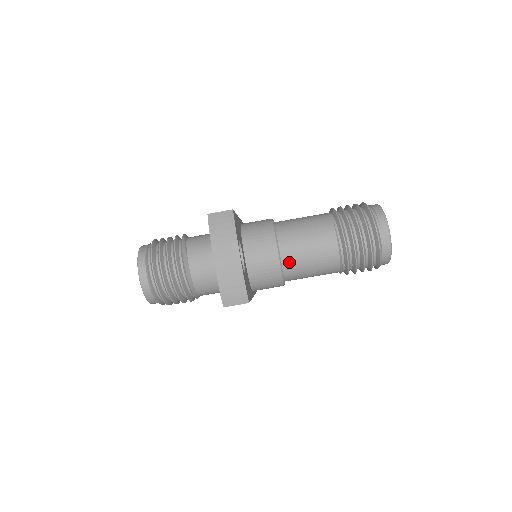
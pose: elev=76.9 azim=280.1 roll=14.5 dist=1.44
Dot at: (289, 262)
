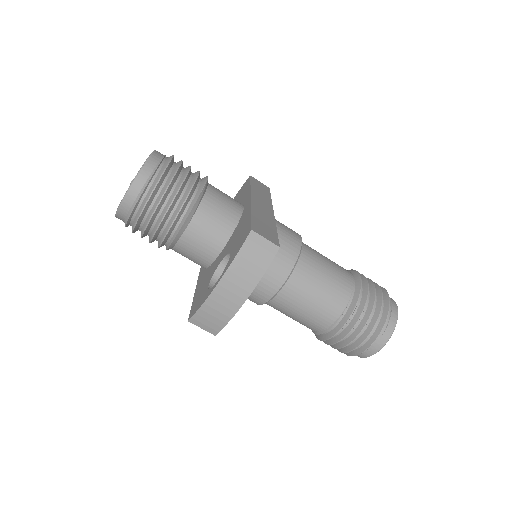
Dot at: (281, 300)
